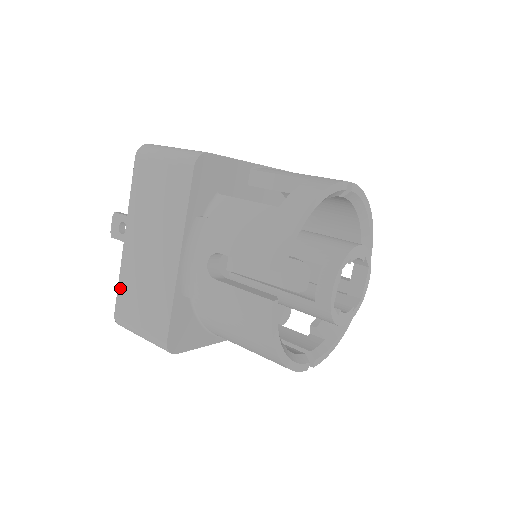
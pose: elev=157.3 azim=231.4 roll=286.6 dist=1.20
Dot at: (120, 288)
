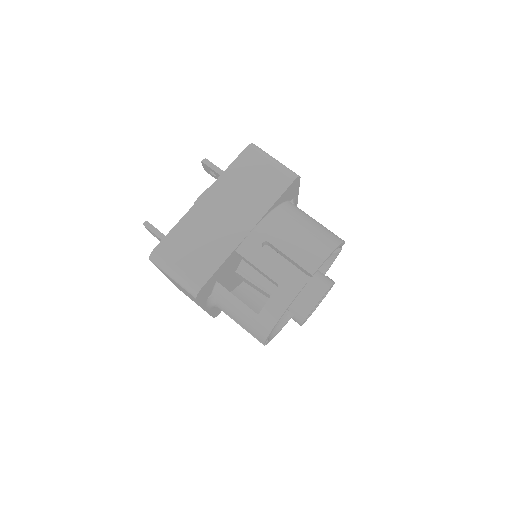
Dot at: occluded
